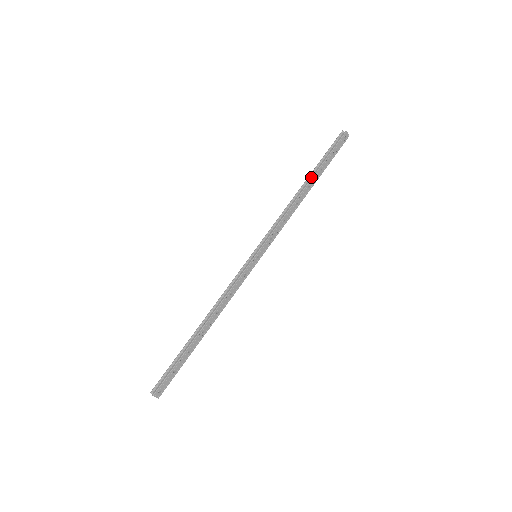
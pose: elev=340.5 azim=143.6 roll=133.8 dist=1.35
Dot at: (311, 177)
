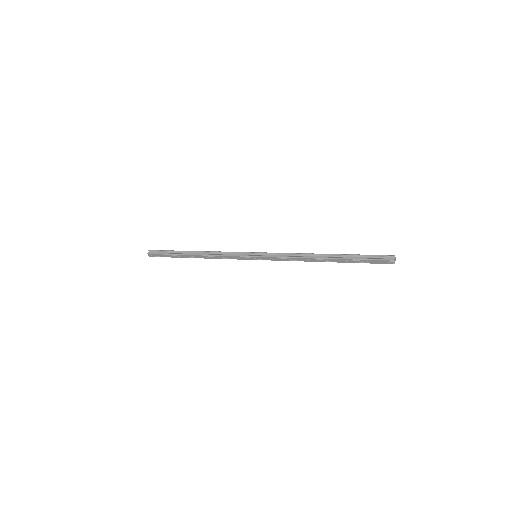
Dot at: (335, 257)
